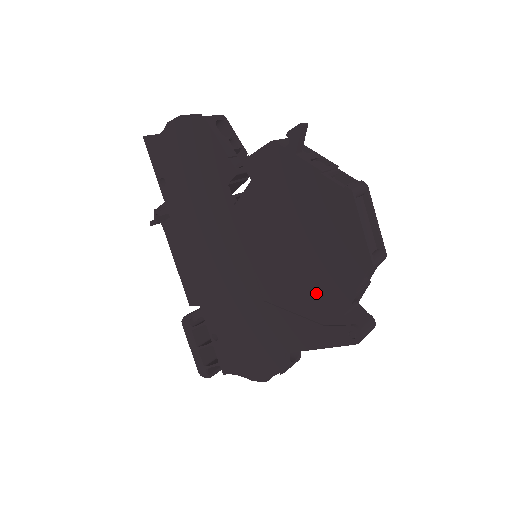
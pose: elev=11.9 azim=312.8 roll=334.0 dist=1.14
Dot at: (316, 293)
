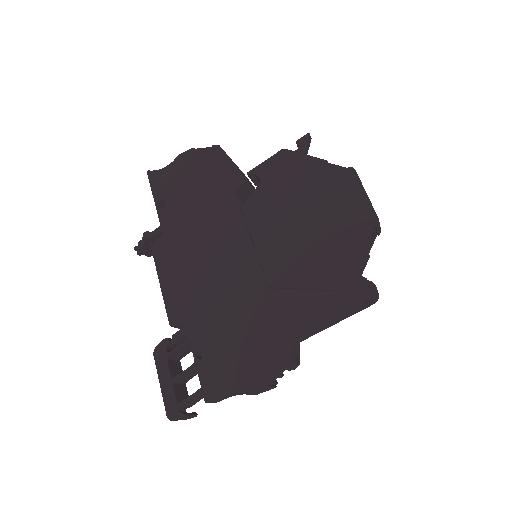
Dot at: (327, 261)
